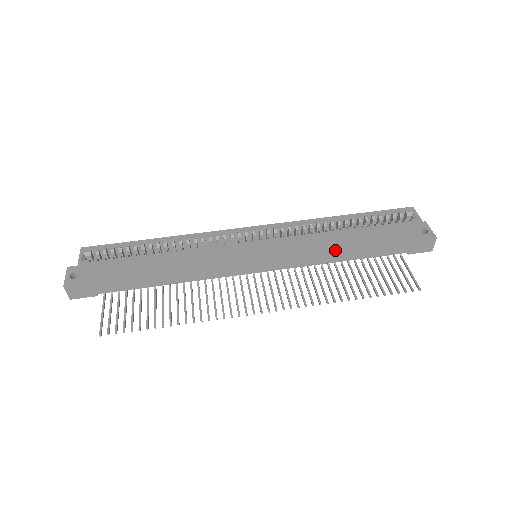
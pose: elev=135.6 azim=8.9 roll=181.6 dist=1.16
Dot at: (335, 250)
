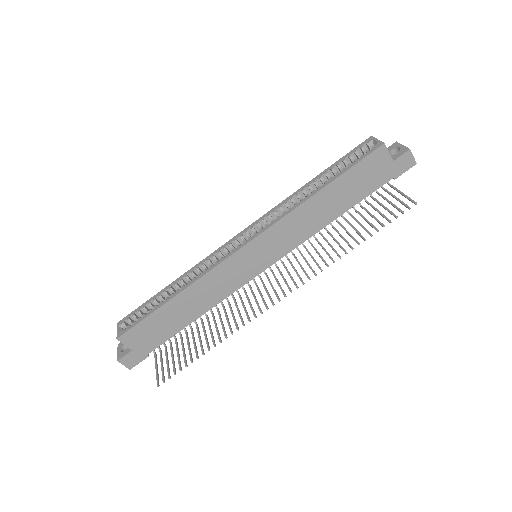
Dot at: (320, 213)
